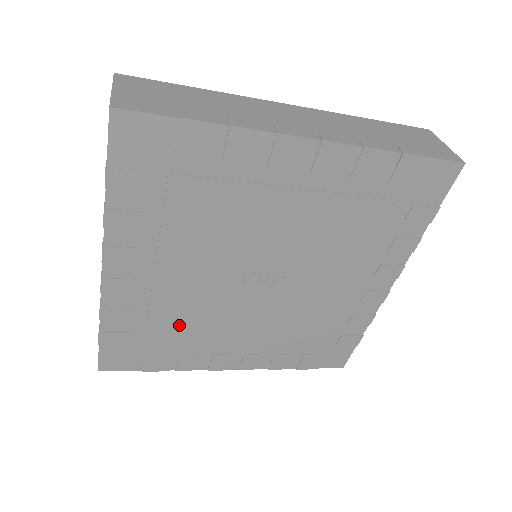
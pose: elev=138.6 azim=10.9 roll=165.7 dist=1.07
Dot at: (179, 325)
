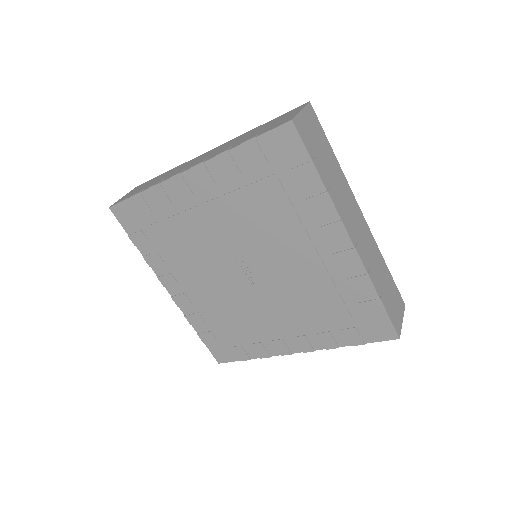
Dot at: (179, 239)
